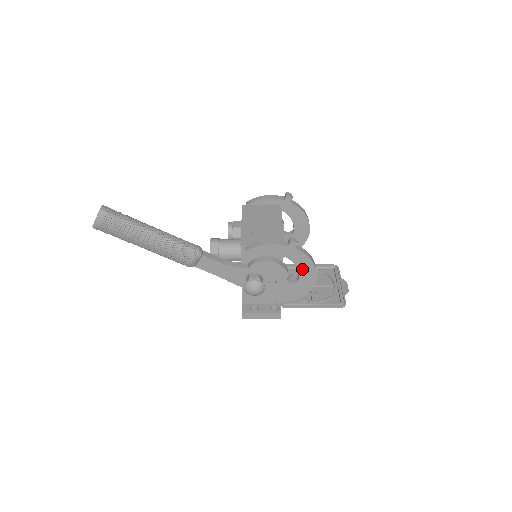
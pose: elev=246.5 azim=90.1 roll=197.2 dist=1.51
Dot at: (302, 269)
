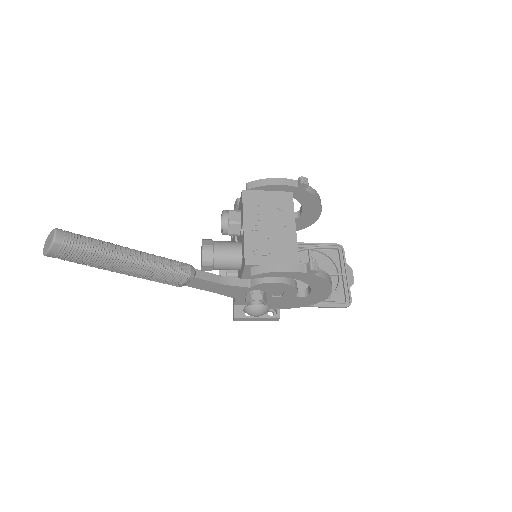
Dot at: (316, 288)
